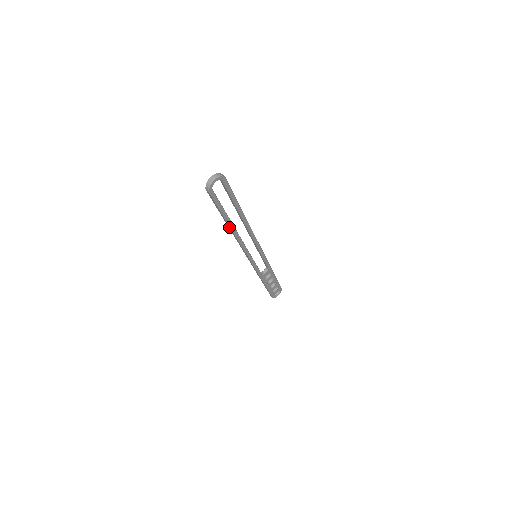
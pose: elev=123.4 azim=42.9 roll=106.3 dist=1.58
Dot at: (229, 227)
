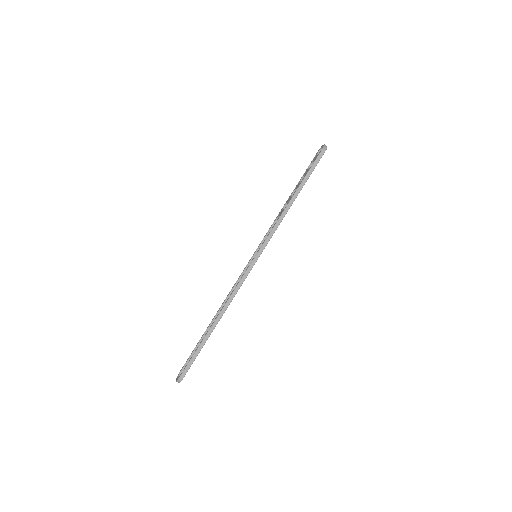
Dot at: occluded
